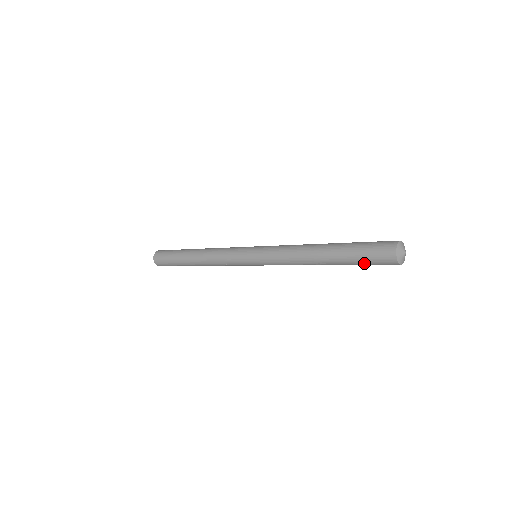
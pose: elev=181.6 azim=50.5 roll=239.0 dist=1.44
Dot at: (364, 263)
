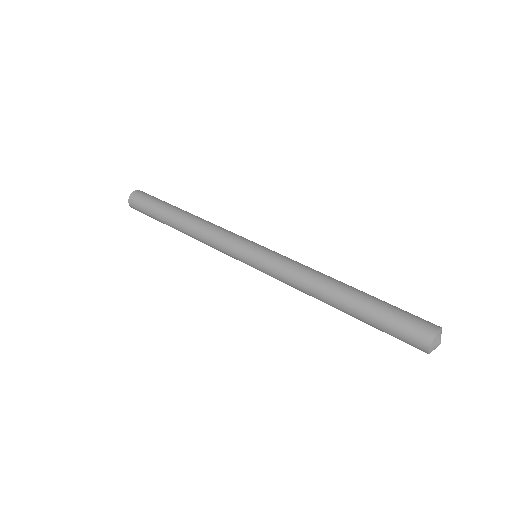
Dot at: (386, 331)
